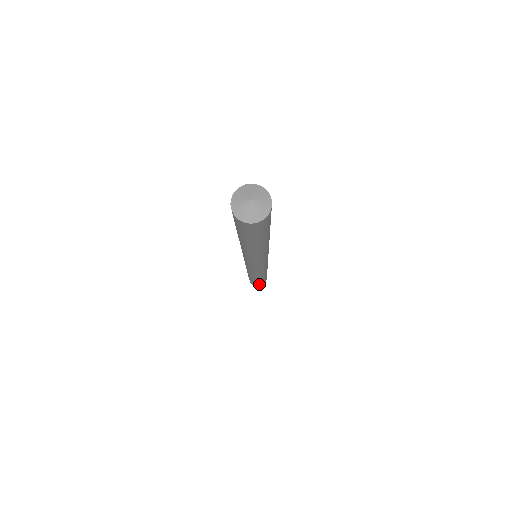
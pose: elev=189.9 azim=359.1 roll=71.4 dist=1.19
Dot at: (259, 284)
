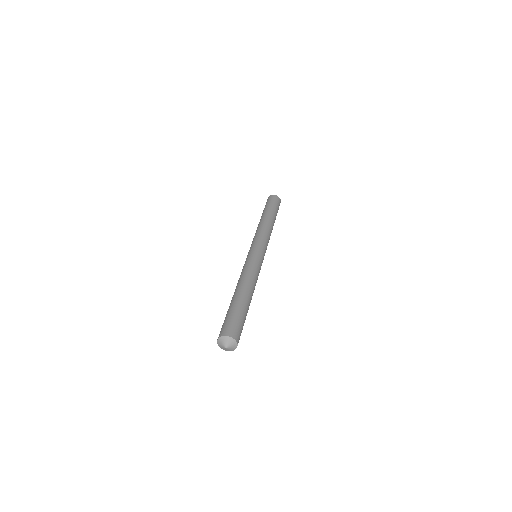
Dot at: occluded
